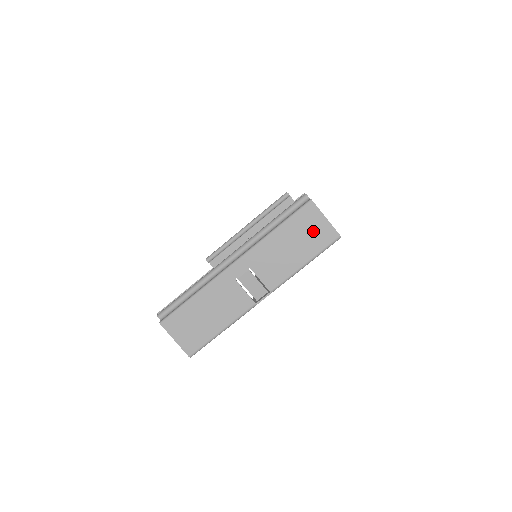
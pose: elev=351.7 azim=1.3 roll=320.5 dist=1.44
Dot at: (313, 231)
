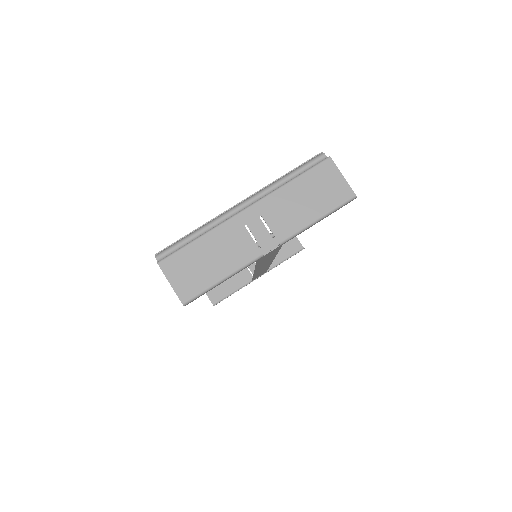
Dot at: (329, 187)
